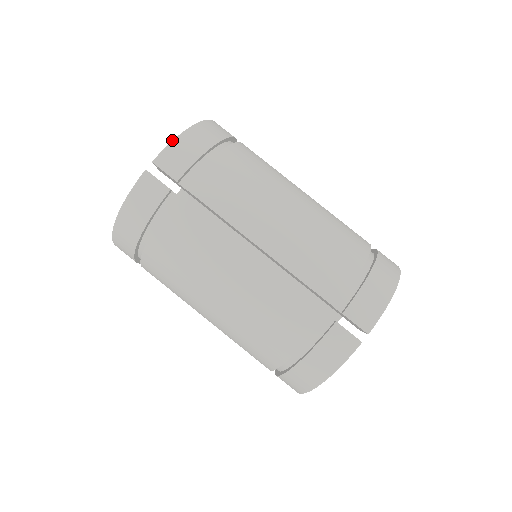
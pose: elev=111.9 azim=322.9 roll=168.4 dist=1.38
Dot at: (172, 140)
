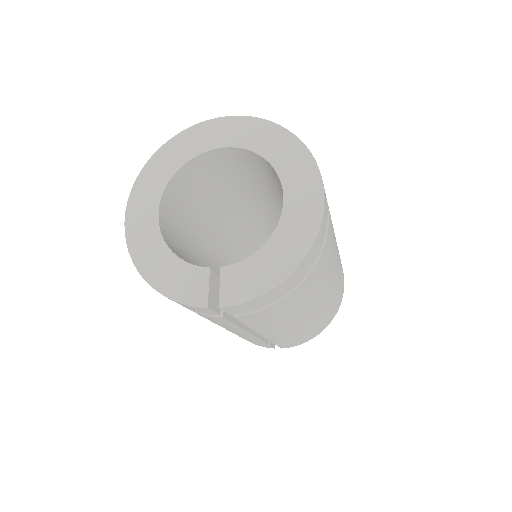
Dot at: (254, 297)
